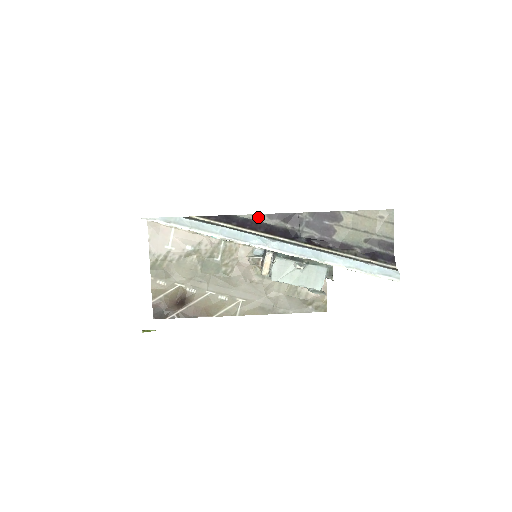
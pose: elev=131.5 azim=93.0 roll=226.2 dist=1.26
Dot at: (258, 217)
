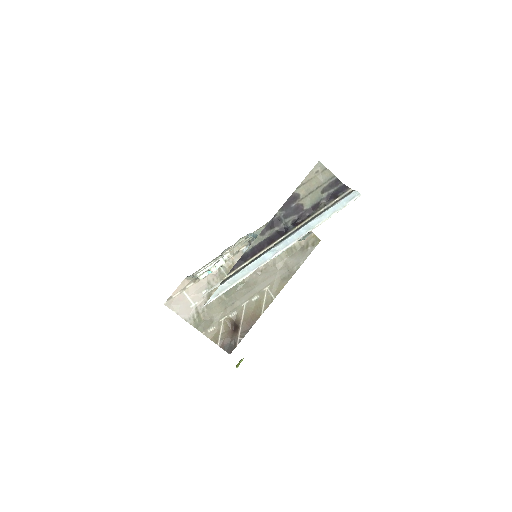
Dot at: (256, 241)
